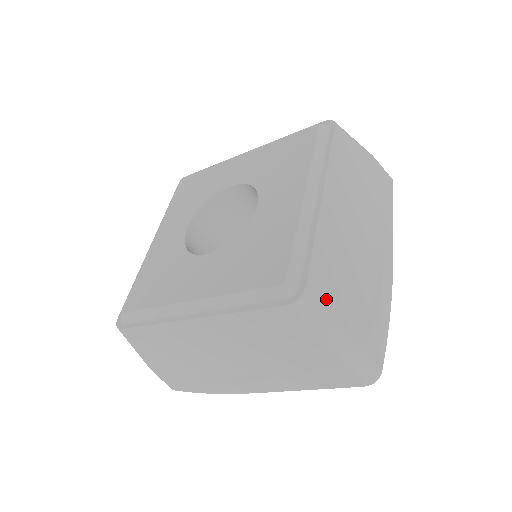
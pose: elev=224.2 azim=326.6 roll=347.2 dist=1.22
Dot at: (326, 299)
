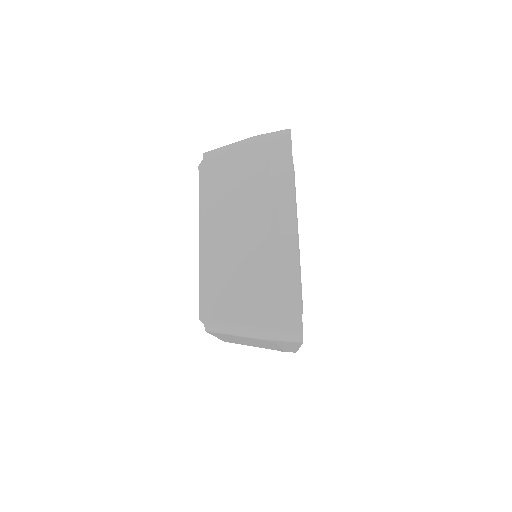
Dot at: (224, 314)
